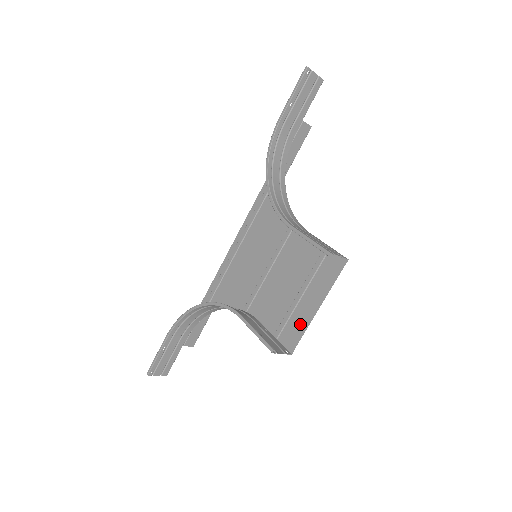
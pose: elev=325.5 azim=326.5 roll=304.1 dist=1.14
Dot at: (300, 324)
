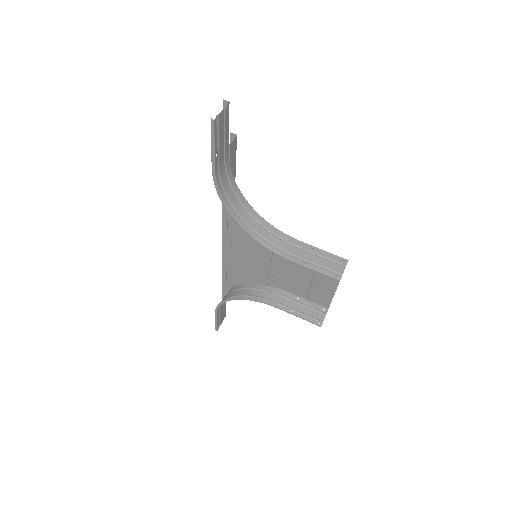
Dot at: (326, 295)
